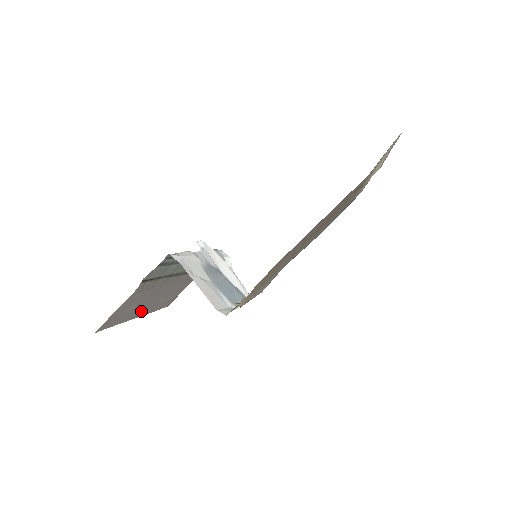
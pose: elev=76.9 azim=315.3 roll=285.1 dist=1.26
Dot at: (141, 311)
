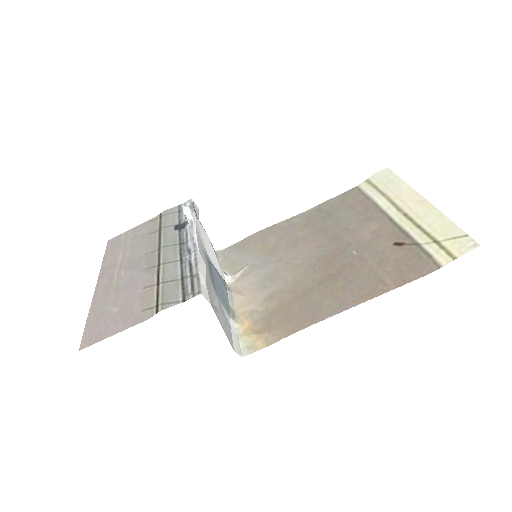
Dot at: (106, 285)
